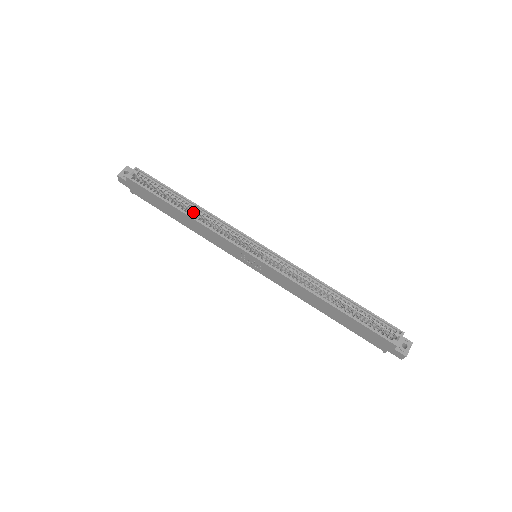
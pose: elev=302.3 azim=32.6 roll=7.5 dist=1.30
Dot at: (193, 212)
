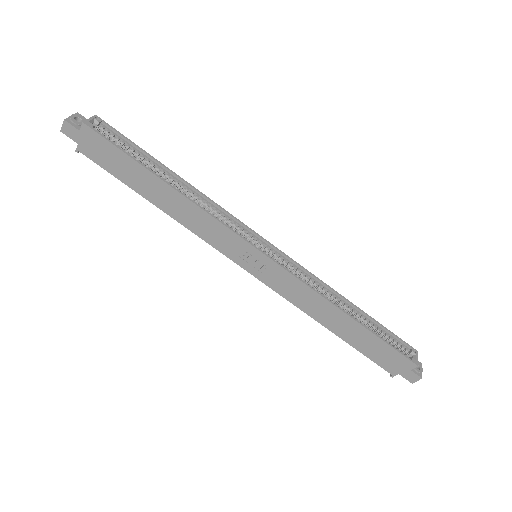
Dot at: occluded
